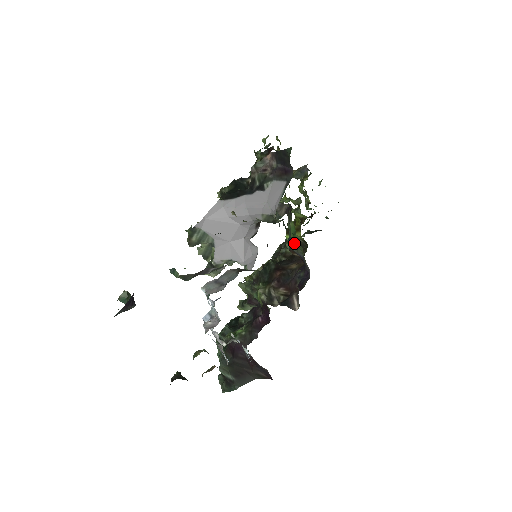
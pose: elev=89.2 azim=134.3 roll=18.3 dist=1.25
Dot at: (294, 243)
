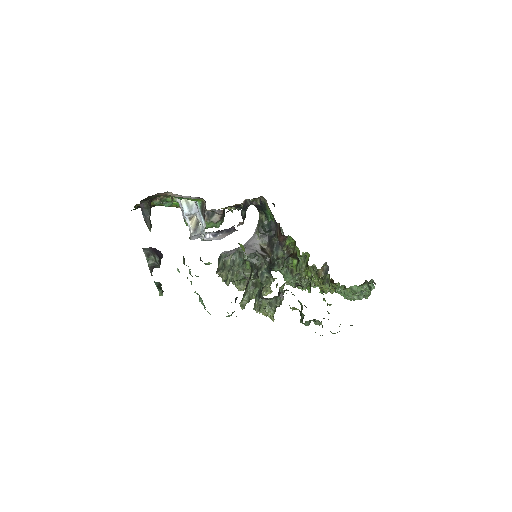
Dot at: occluded
